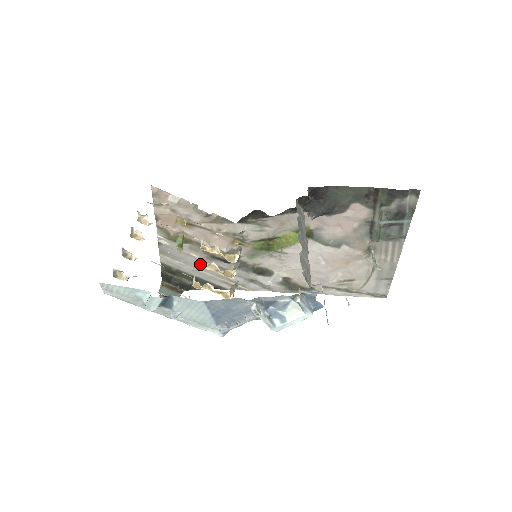
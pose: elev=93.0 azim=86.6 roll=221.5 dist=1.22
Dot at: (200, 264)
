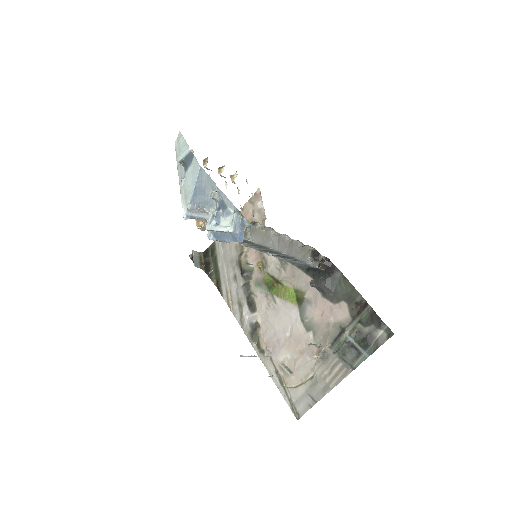
Dot at: occluded
